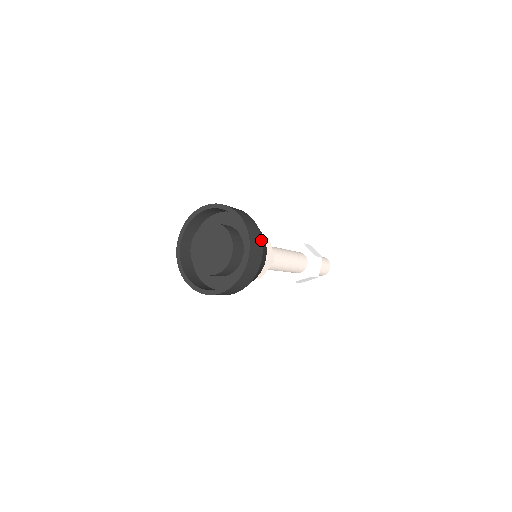
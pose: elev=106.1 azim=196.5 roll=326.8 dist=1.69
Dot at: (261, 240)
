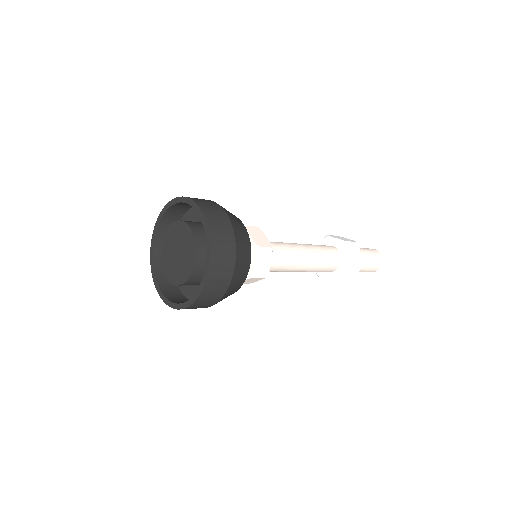
Dot at: (226, 217)
